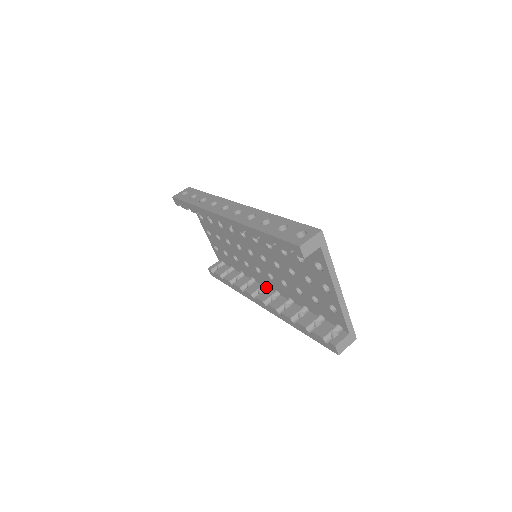
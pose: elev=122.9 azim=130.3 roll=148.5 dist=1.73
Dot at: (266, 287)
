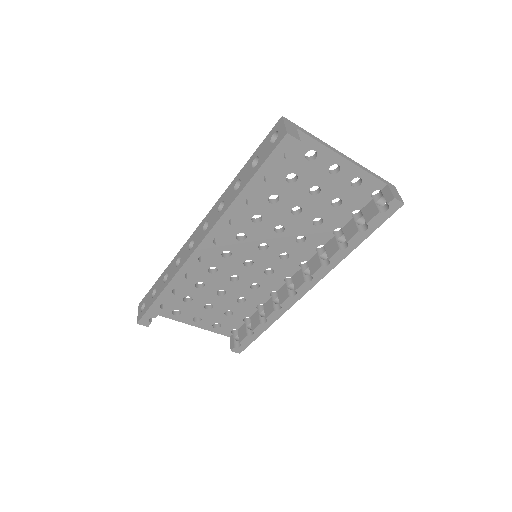
Dot at: (289, 281)
